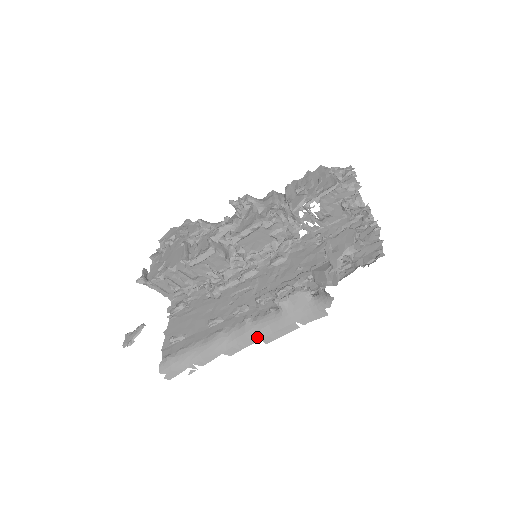
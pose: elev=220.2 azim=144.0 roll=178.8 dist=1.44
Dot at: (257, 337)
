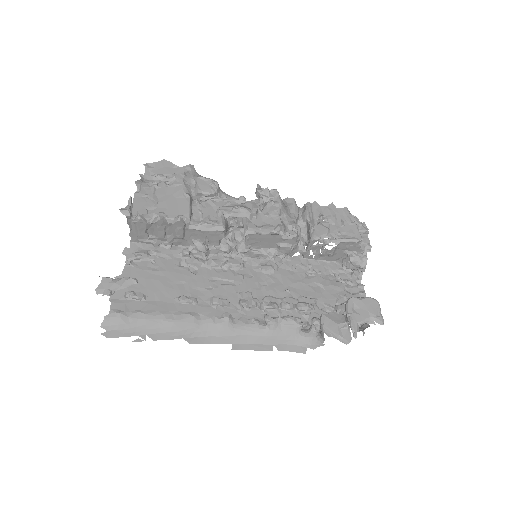
Dot at: (229, 340)
